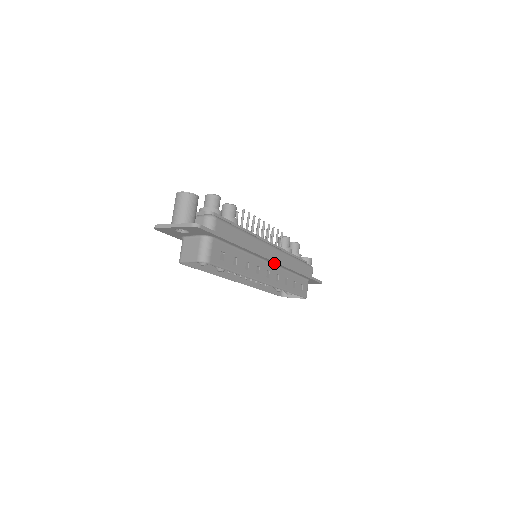
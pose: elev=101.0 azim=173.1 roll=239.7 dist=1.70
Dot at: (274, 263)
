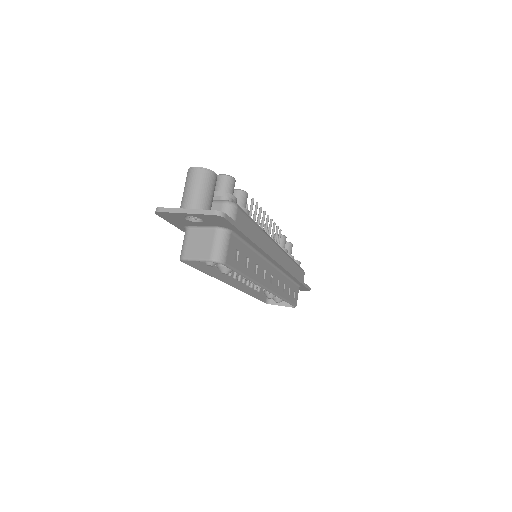
Dot at: (278, 266)
